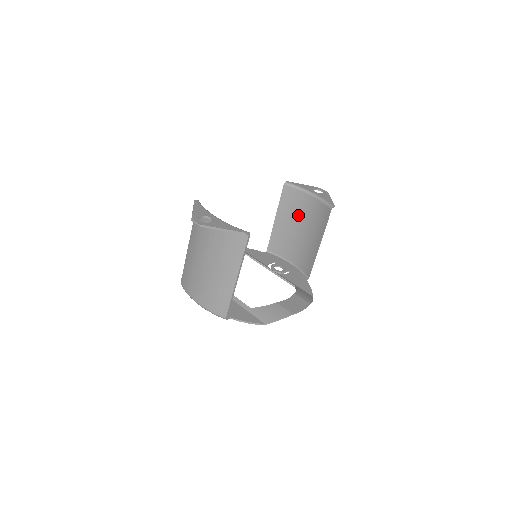
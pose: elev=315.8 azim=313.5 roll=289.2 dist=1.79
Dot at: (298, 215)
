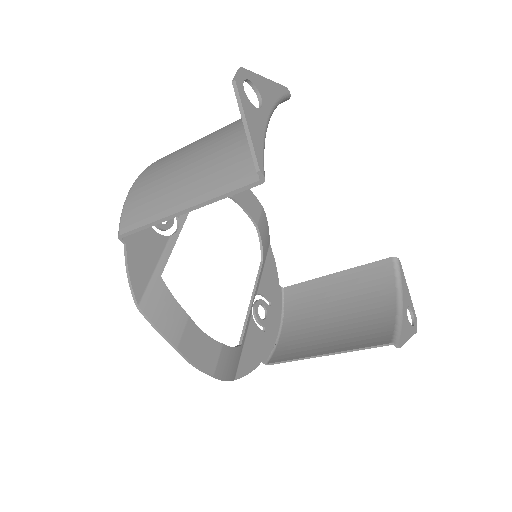
Dot at: (356, 302)
